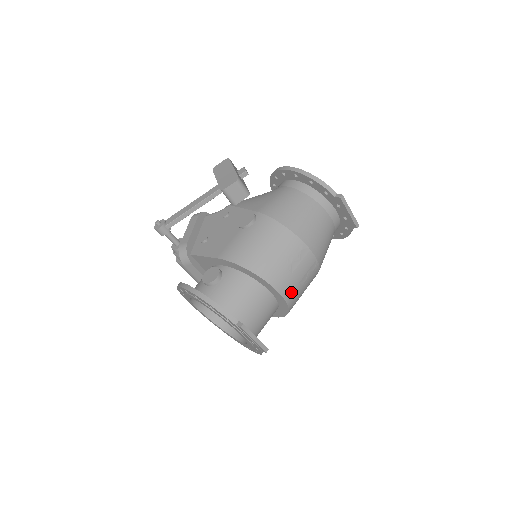
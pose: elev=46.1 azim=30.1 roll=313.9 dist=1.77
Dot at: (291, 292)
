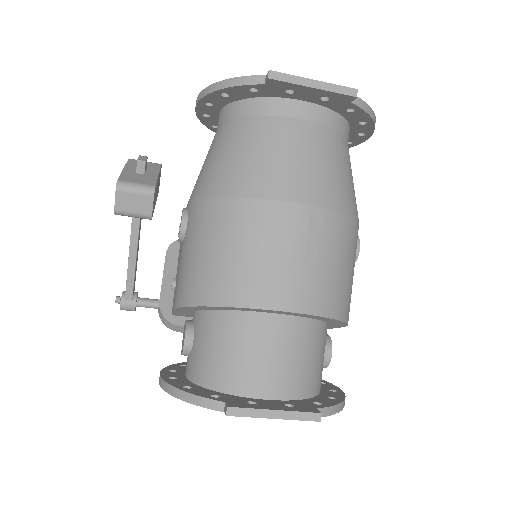
Dot at: (299, 292)
